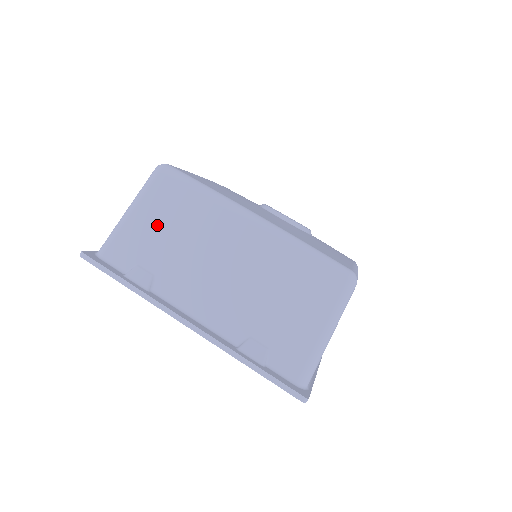
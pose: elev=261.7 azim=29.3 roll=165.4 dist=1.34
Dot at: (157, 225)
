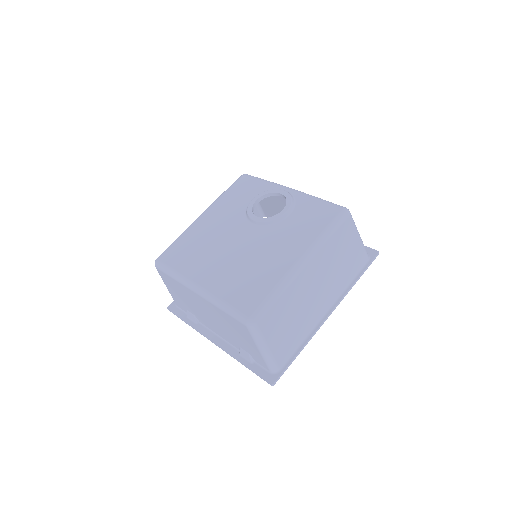
Dot at: (176, 293)
